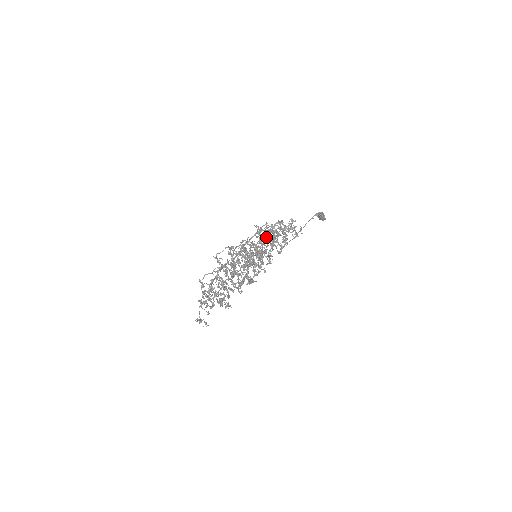
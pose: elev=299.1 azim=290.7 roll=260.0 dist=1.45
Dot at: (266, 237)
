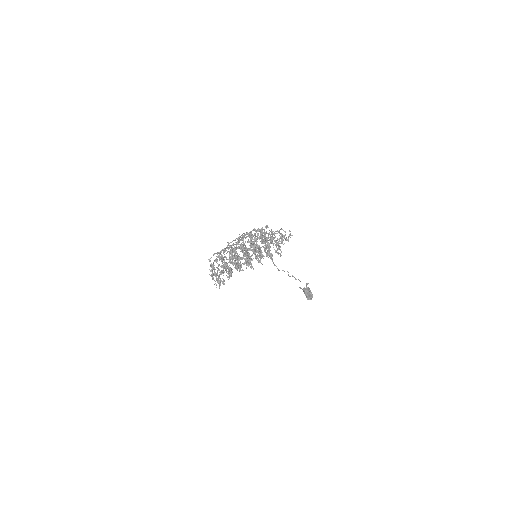
Dot at: (262, 229)
